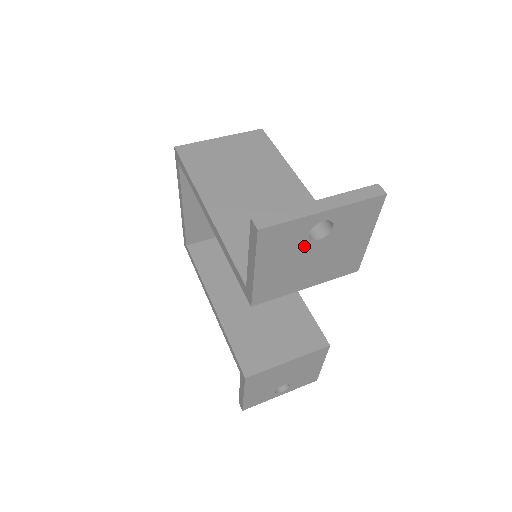
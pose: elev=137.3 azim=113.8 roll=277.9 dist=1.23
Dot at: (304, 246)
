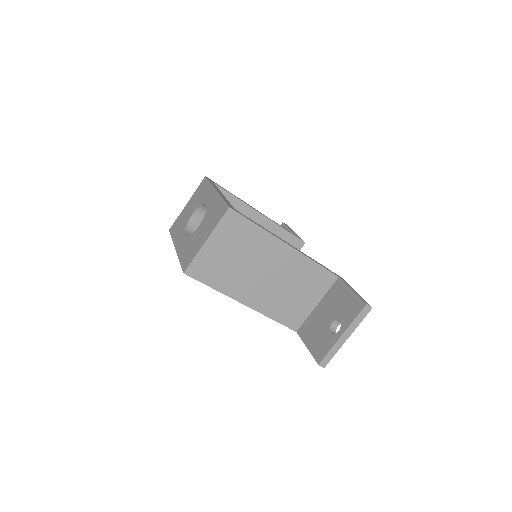
Dot at: occluded
